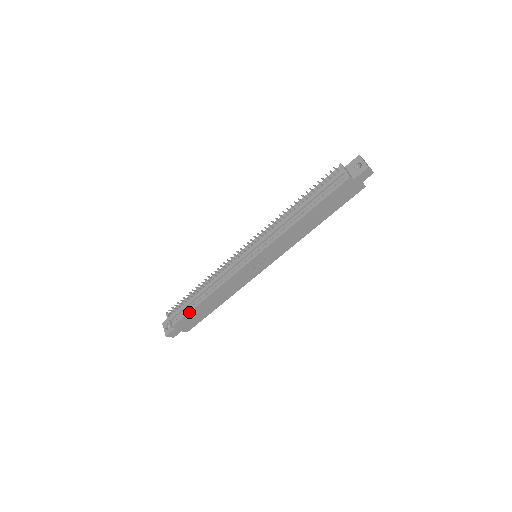
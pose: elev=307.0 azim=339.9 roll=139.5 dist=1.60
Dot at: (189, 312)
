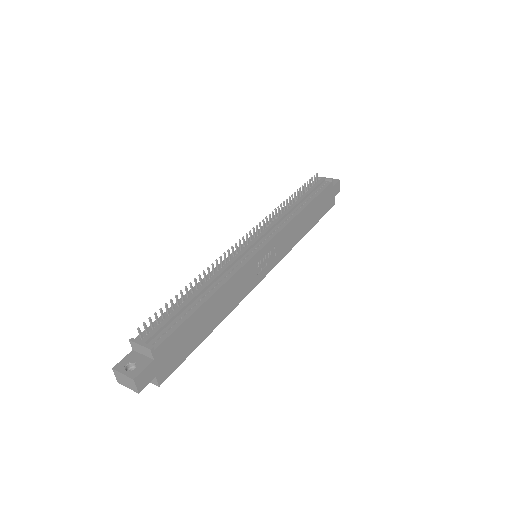
Dot at: (184, 321)
